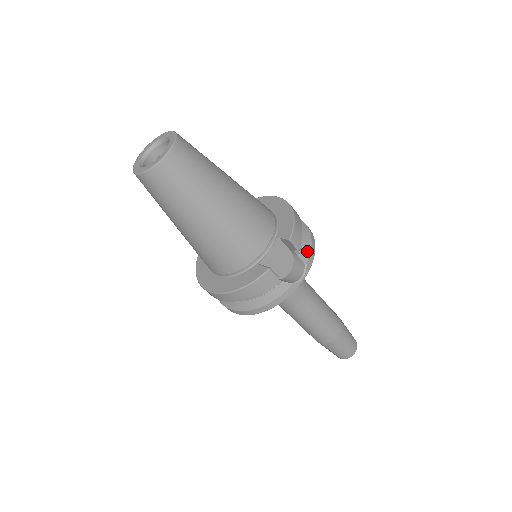
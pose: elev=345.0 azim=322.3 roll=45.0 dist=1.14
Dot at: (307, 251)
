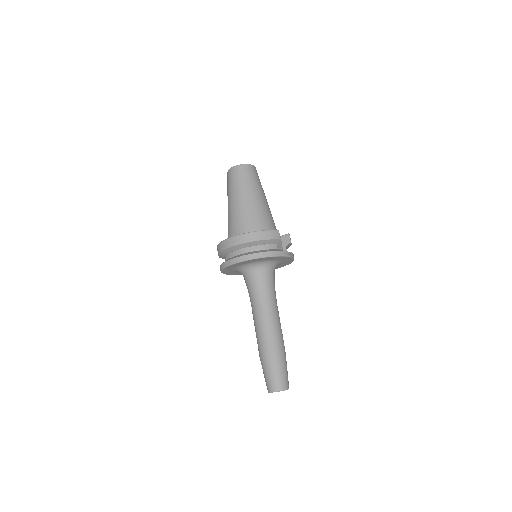
Dot at: occluded
